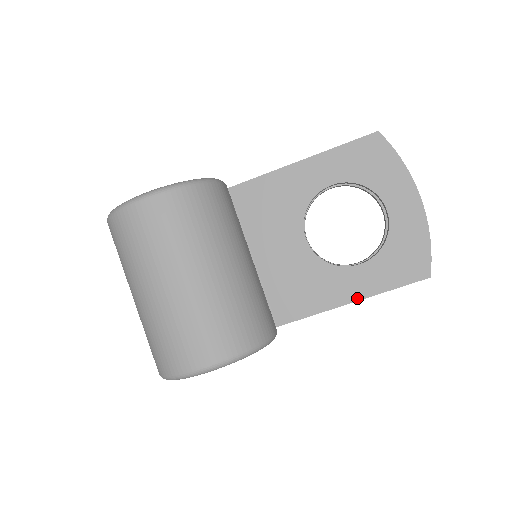
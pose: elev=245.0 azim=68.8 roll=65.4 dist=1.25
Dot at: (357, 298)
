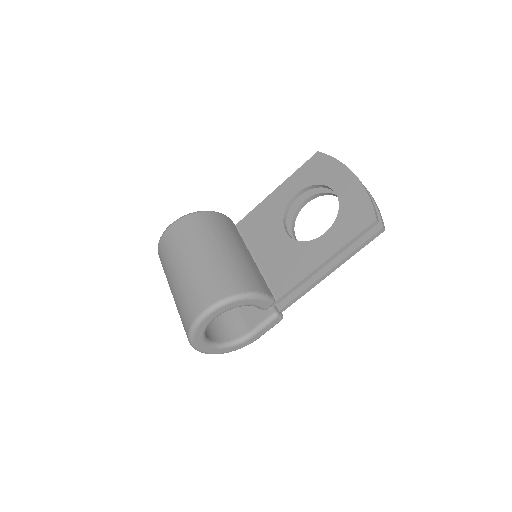
Dot at: (328, 256)
